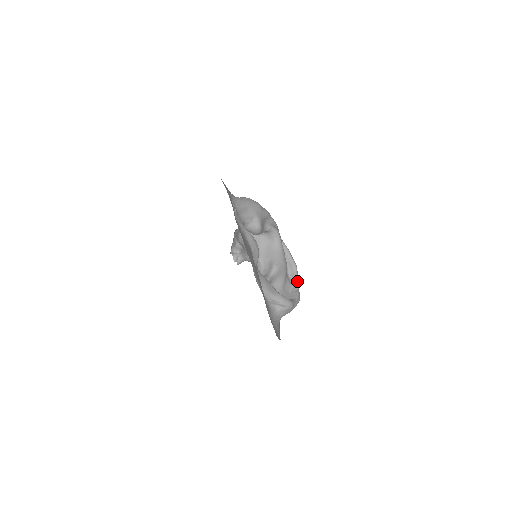
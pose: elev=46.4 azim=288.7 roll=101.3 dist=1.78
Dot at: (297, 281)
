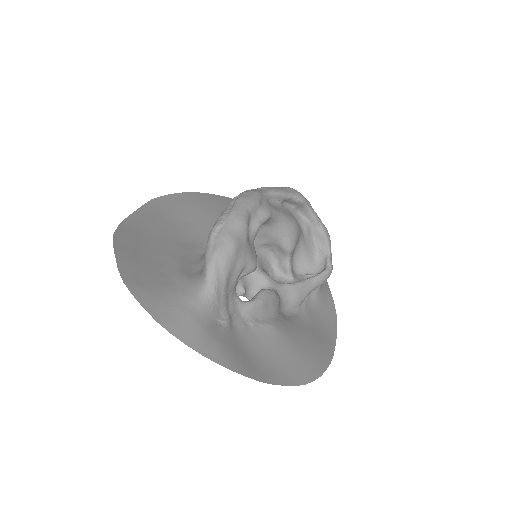
Dot at: (314, 215)
